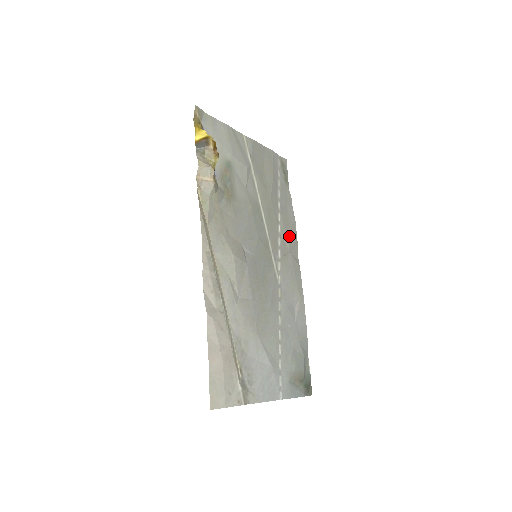
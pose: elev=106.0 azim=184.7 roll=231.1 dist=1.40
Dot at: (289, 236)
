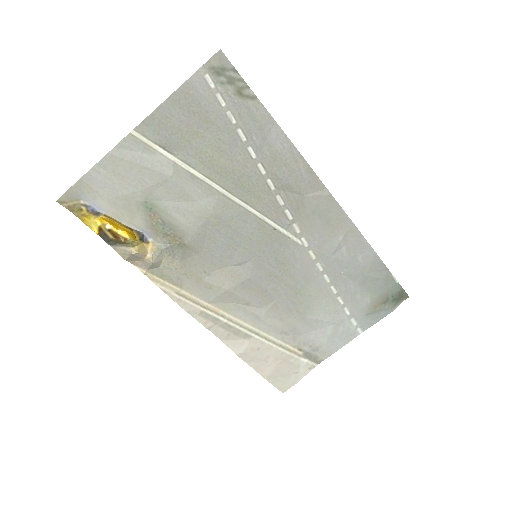
Dot at: (291, 178)
